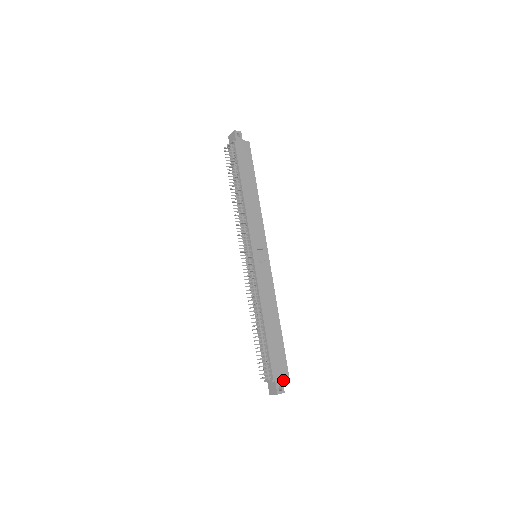
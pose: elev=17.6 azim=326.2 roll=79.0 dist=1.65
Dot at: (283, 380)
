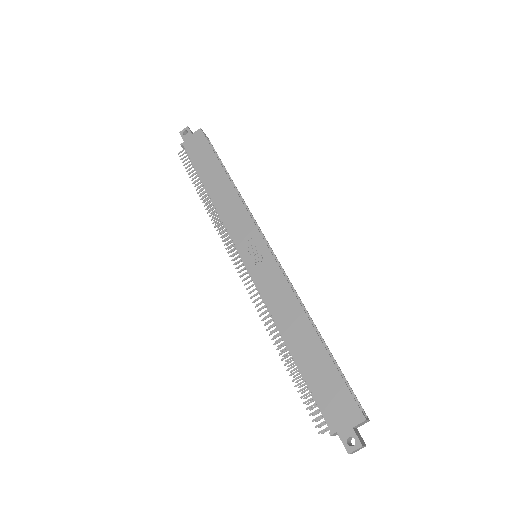
Dot at: (352, 425)
